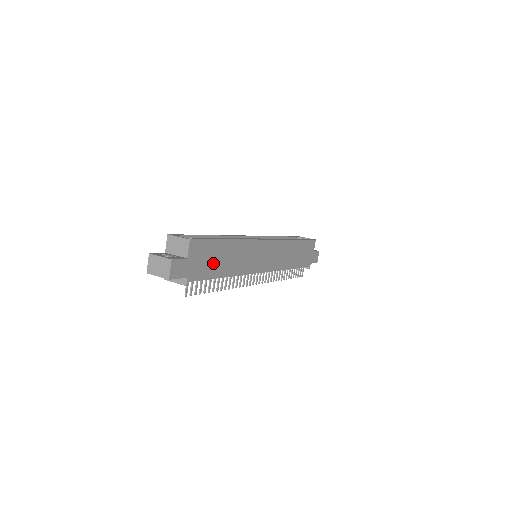
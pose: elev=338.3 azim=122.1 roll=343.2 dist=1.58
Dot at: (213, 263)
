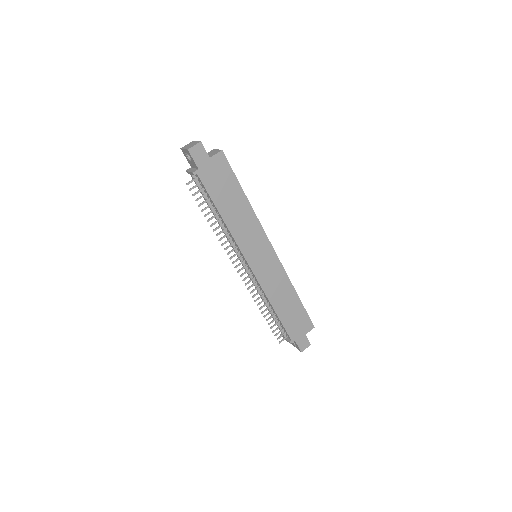
Dot at: (222, 191)
